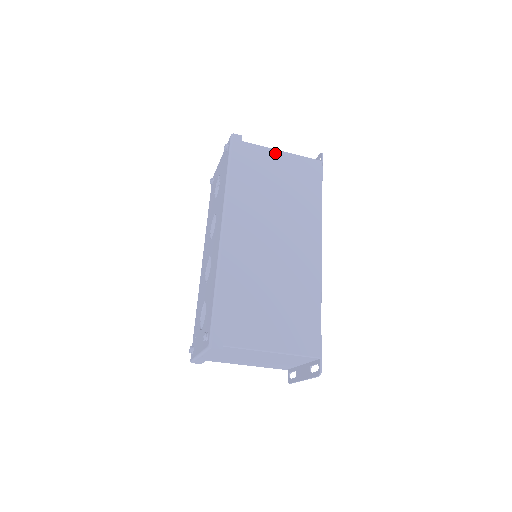
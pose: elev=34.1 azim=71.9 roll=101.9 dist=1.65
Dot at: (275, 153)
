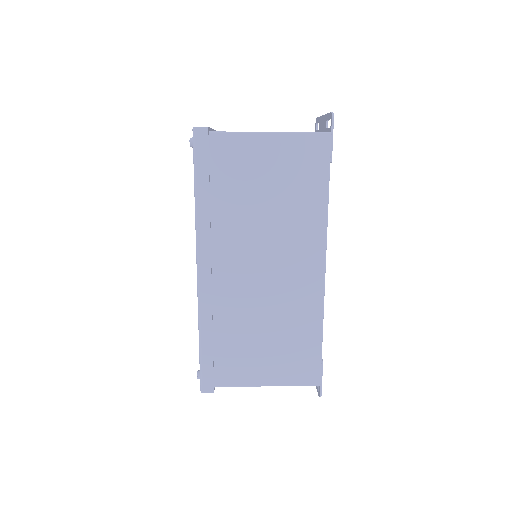
Dot at: (259, 139)
